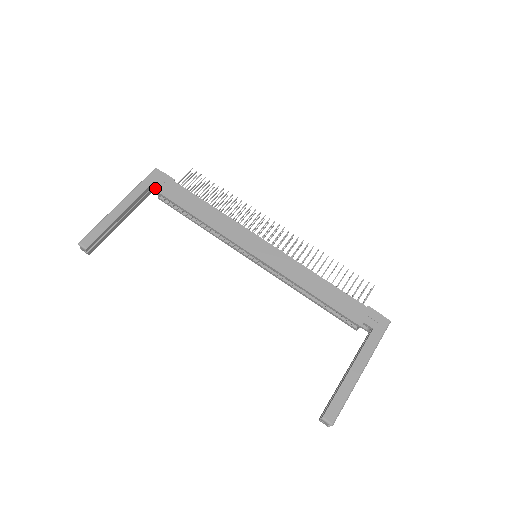
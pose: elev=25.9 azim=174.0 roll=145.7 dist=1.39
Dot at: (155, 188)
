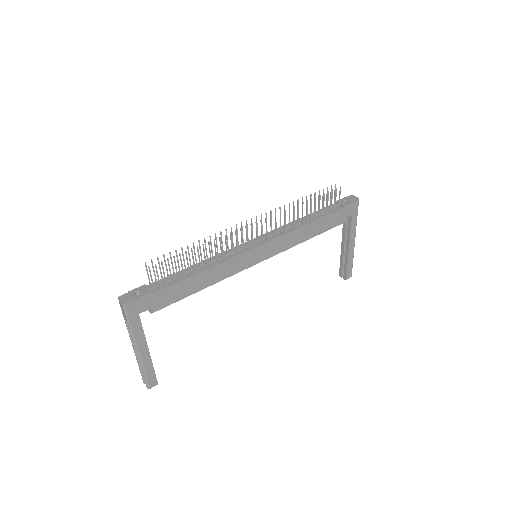
Dot at: occluded
